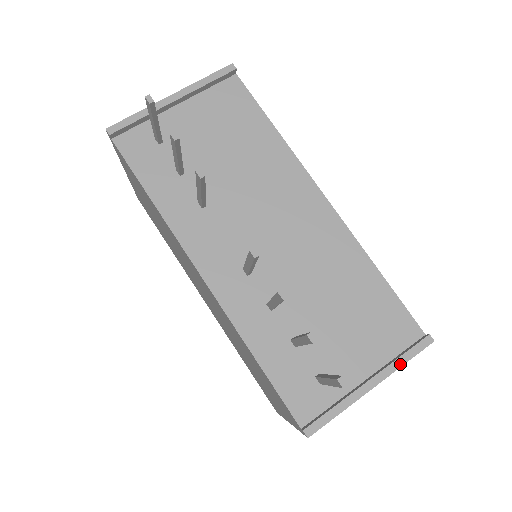
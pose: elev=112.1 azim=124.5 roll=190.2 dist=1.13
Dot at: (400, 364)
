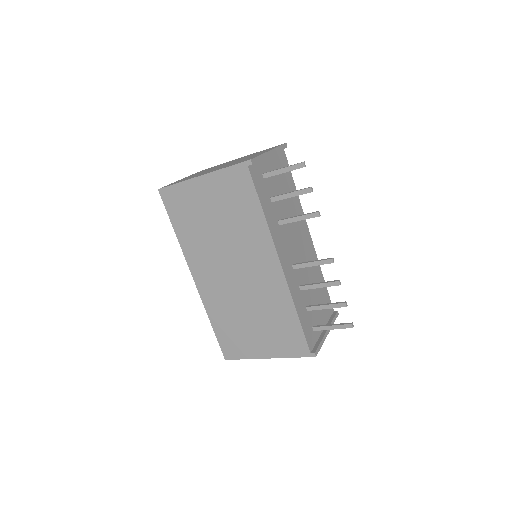
Dot at: (333, 323)
